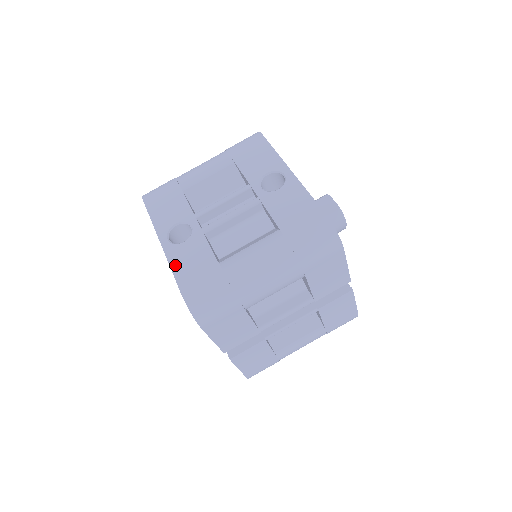
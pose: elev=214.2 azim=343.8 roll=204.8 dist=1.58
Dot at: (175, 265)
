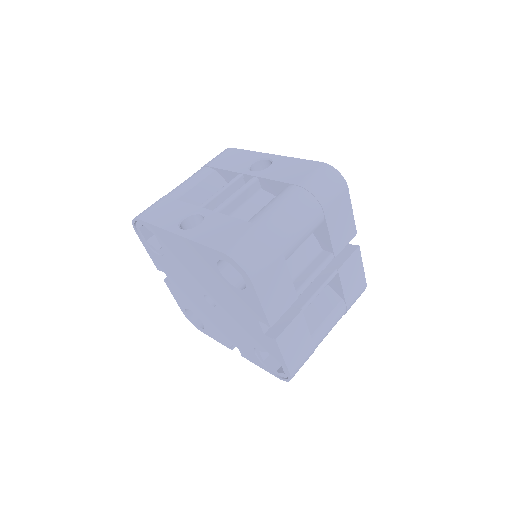
Dot at: (201, 239)
